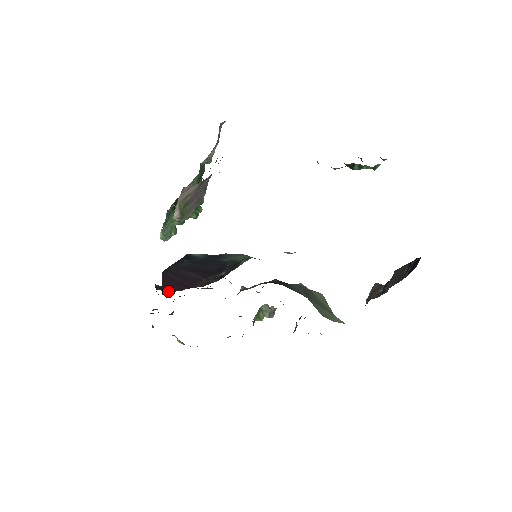
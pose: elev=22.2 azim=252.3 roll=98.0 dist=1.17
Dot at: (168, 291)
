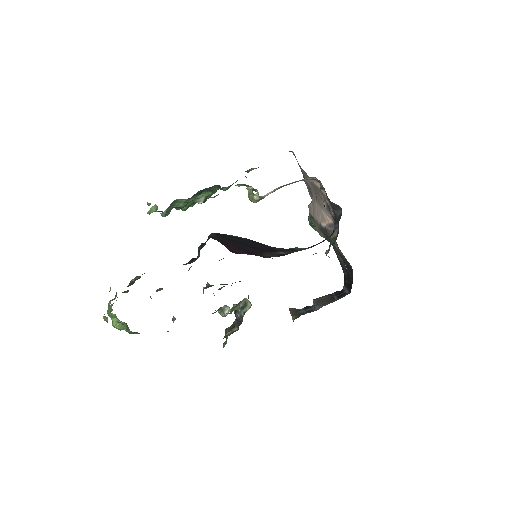
Dot at: (237, 252)
